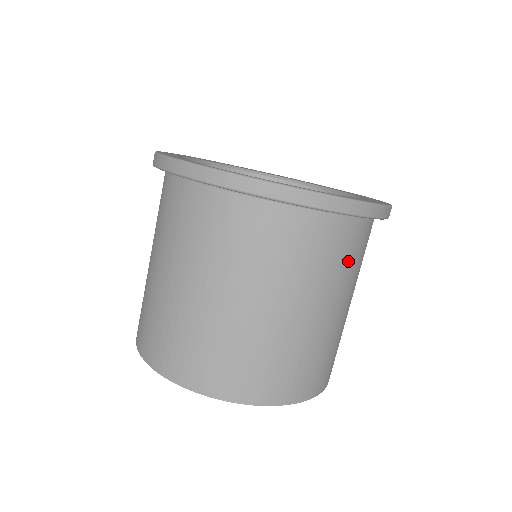
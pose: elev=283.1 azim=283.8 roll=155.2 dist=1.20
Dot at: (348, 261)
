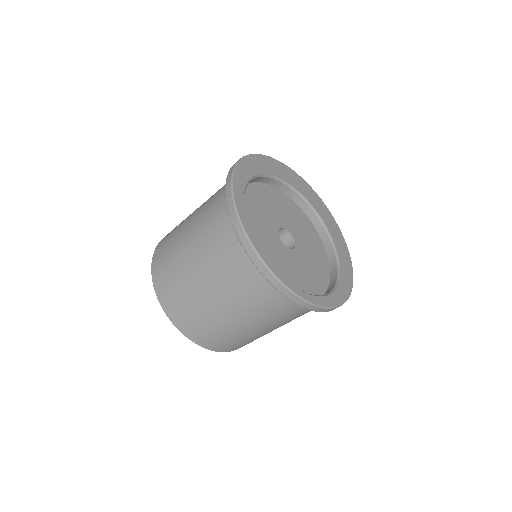
Dot at: (298, 316)
